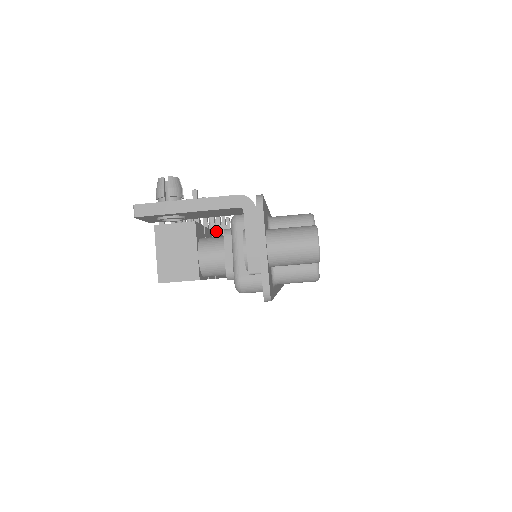
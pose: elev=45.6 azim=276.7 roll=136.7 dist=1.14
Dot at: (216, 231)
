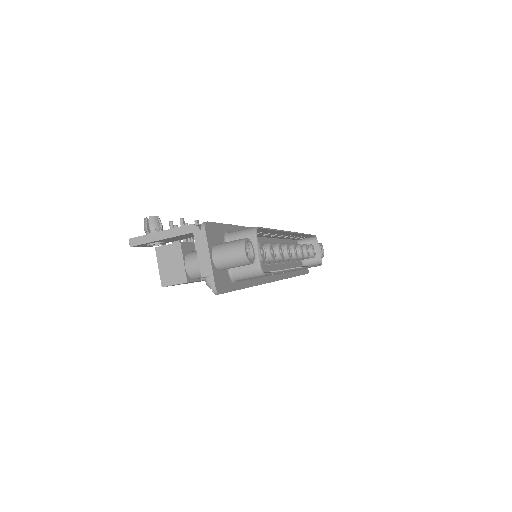
Dot at: occluded
